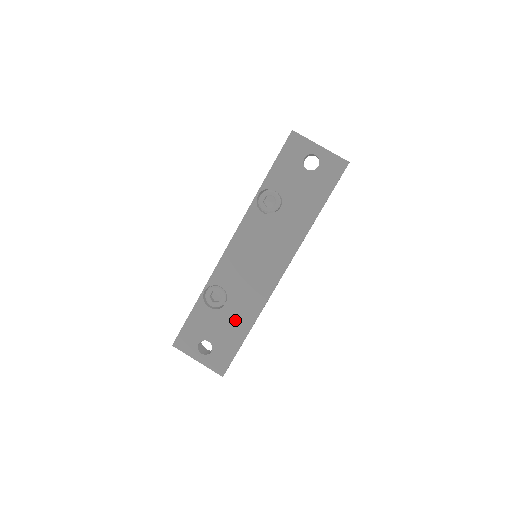
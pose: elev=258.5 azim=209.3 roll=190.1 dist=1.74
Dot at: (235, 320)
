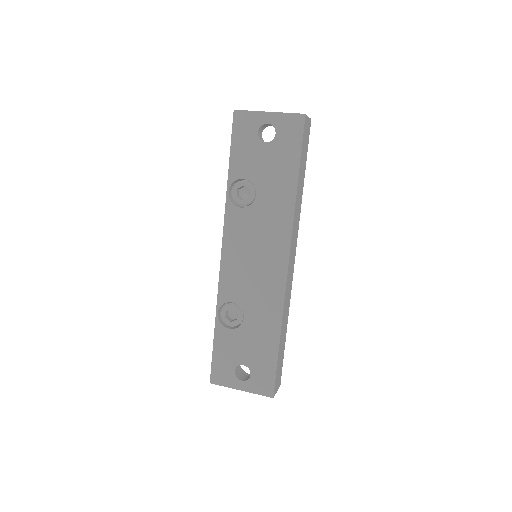
Dot at: (260, 332)
